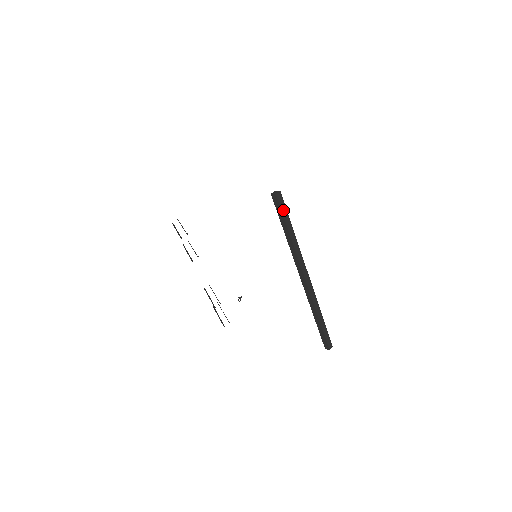
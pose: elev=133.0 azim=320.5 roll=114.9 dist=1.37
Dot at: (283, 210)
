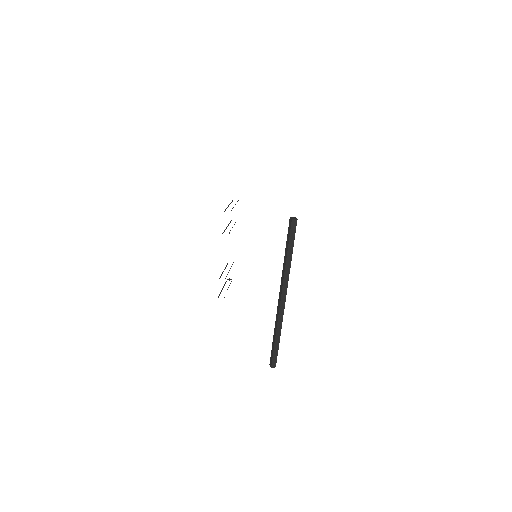
Dot at: (292, 235)
